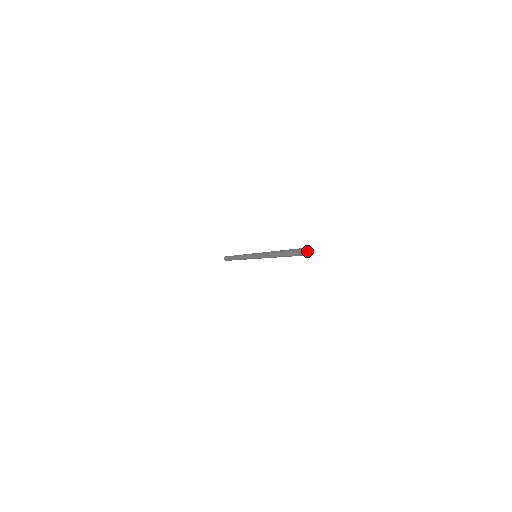
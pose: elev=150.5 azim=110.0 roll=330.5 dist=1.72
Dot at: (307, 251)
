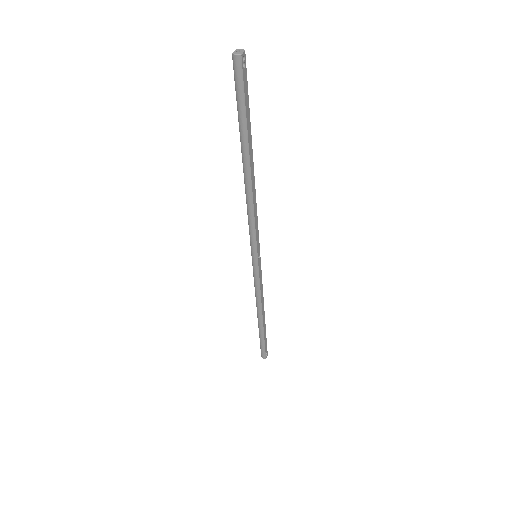
Dot at: (236, 51)
